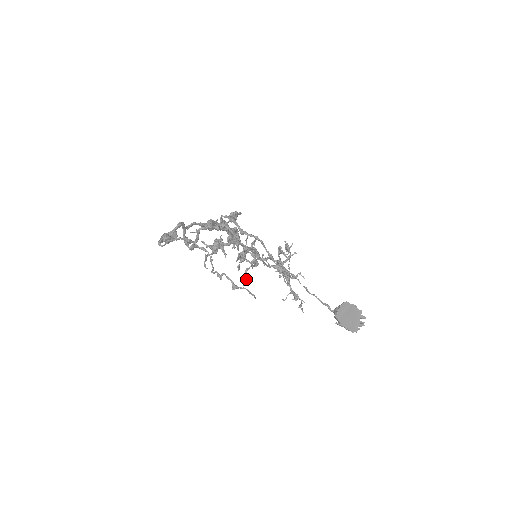
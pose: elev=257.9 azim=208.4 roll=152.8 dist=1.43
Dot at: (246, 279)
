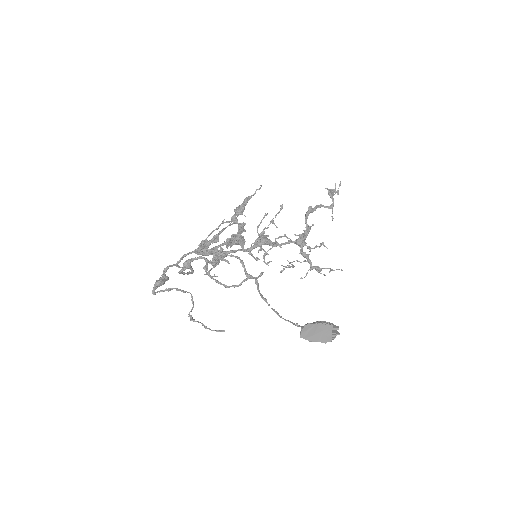
Dot at: occluded
